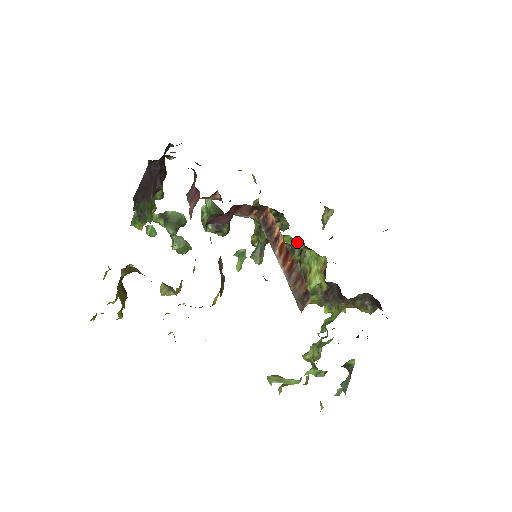
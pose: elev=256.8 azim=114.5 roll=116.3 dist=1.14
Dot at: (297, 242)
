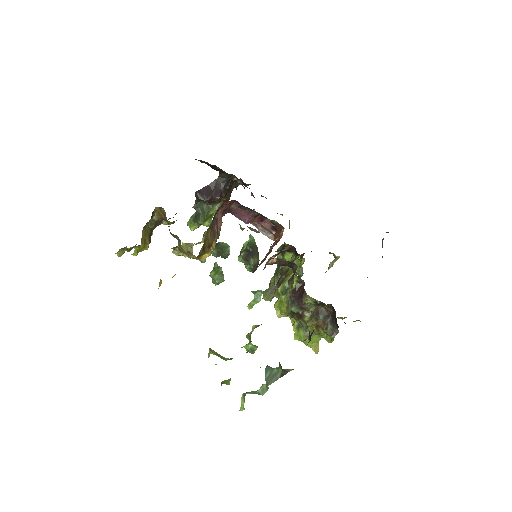
Dot at: (293, 256)
